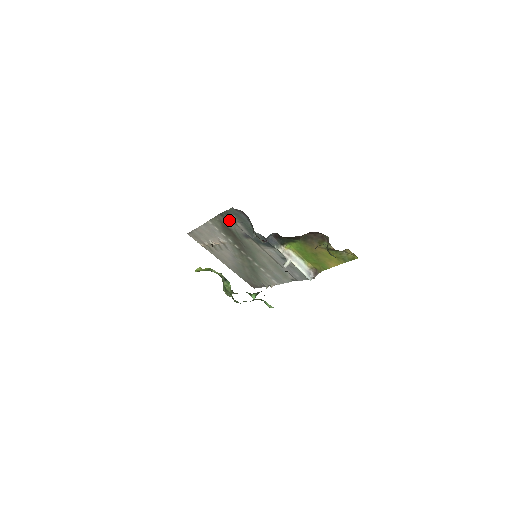
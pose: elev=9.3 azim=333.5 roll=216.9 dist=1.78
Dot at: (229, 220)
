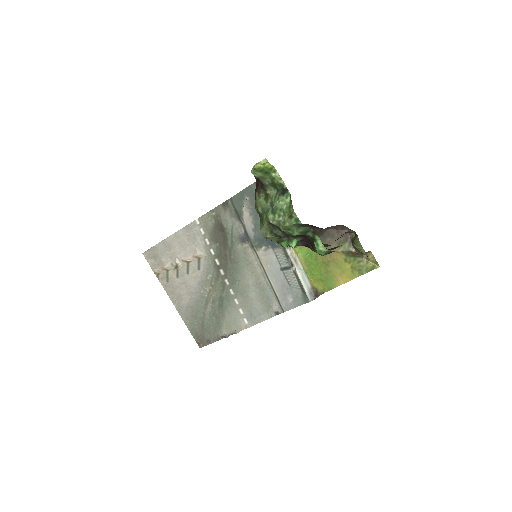
Dot at: (231, 212)
